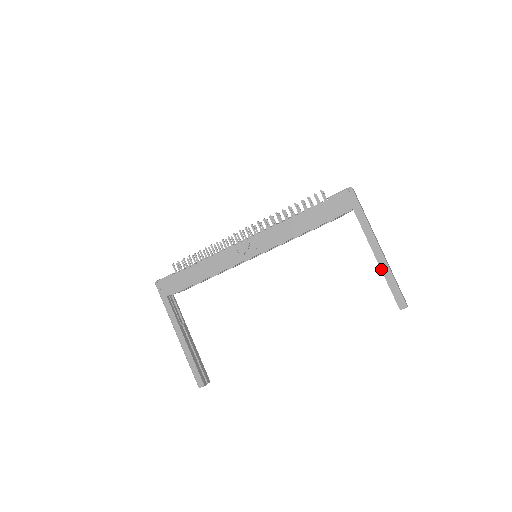
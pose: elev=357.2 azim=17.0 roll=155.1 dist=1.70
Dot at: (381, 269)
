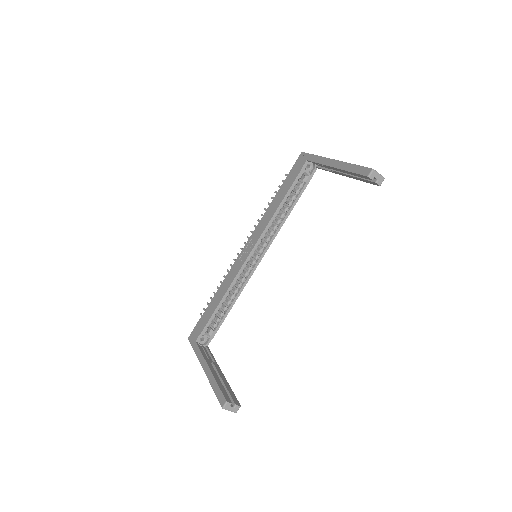
Dot at: (340, 169)
